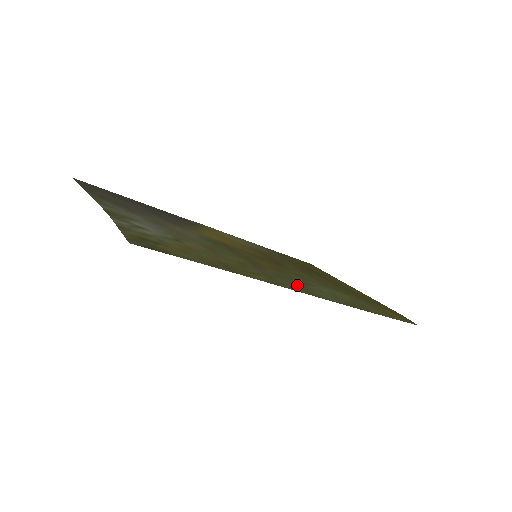
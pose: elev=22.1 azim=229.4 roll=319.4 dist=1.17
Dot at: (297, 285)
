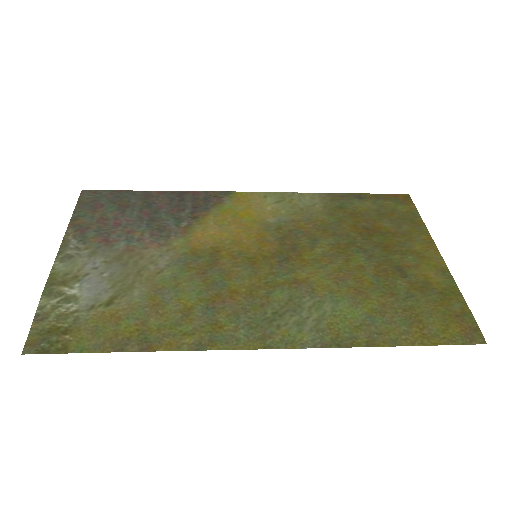
Dot at: (256, 328)
